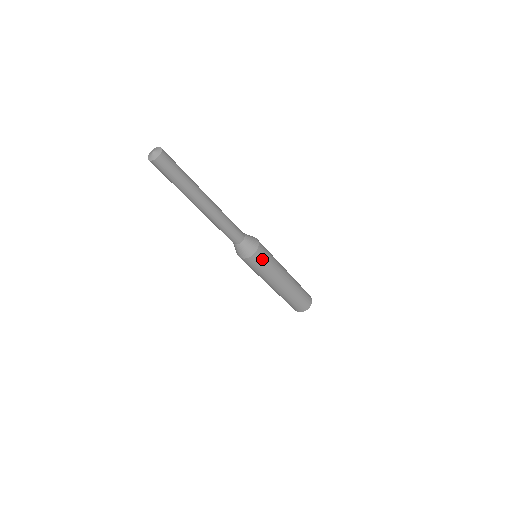
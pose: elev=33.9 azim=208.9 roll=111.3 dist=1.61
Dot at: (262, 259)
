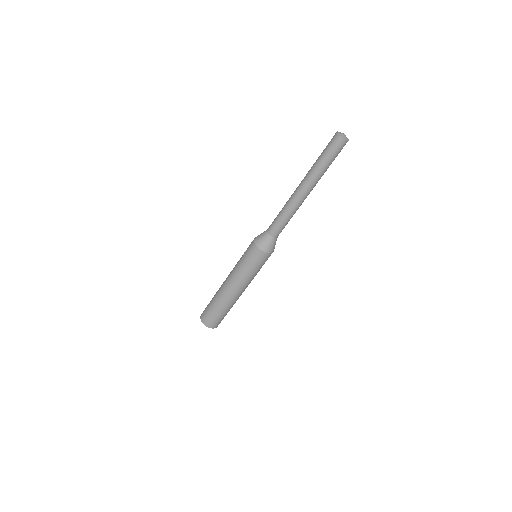
Dot at: (258, 261)
